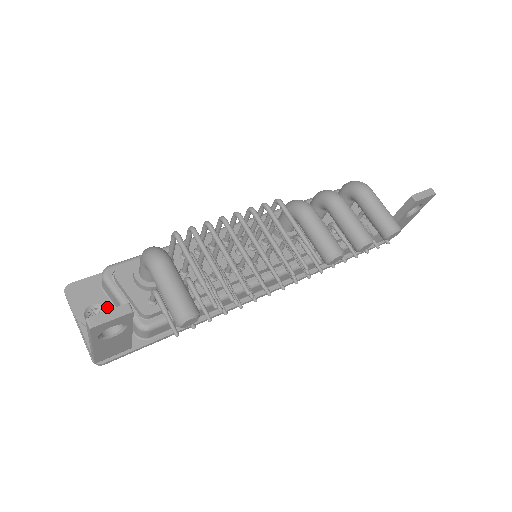
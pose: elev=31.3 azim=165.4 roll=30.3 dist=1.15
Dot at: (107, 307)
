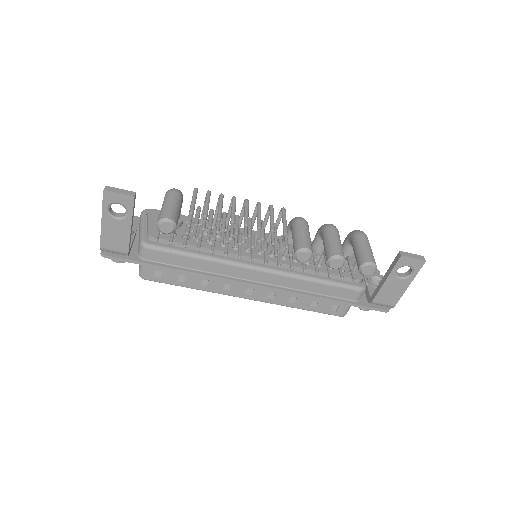
Dot at: (132, 229)
